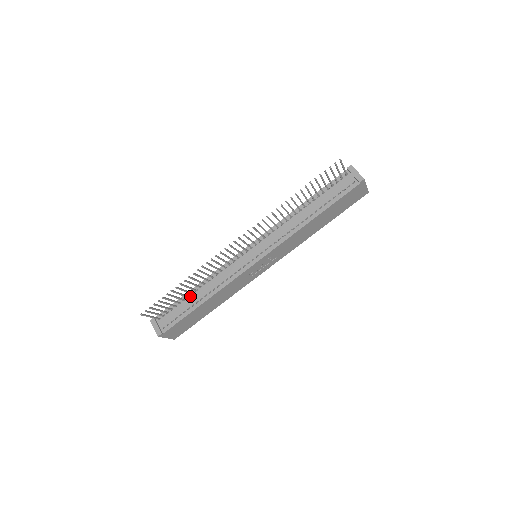
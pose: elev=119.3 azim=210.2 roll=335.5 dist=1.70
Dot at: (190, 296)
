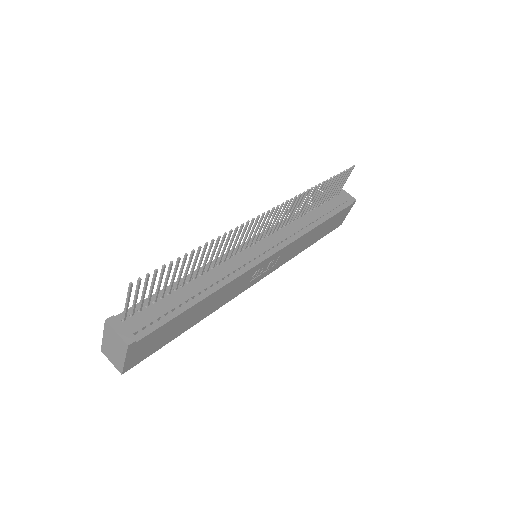
Dot at: (179, 288)
